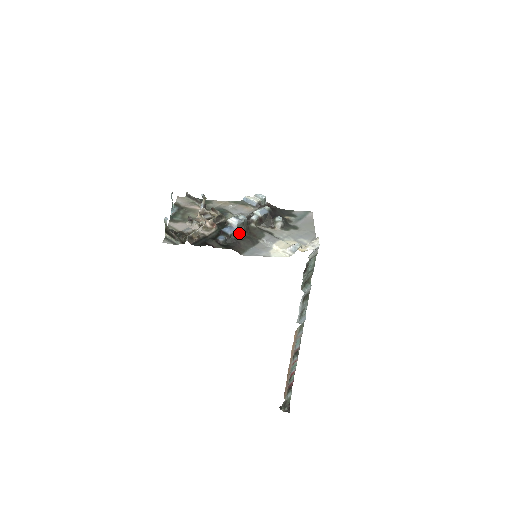
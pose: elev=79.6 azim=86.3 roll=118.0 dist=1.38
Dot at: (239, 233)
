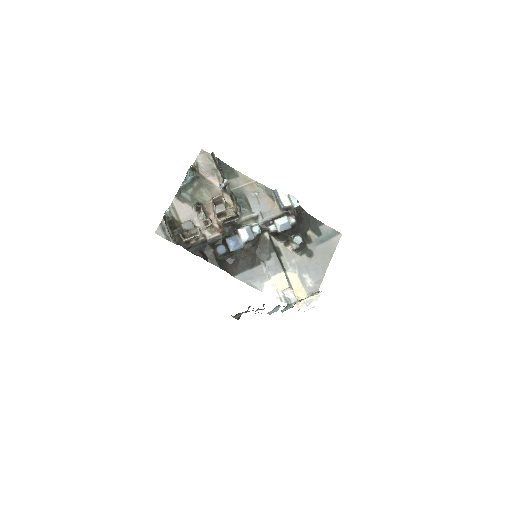
Dot at: (244, 246)
